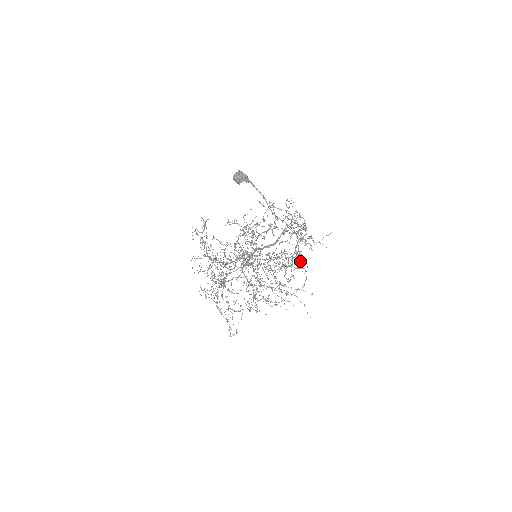
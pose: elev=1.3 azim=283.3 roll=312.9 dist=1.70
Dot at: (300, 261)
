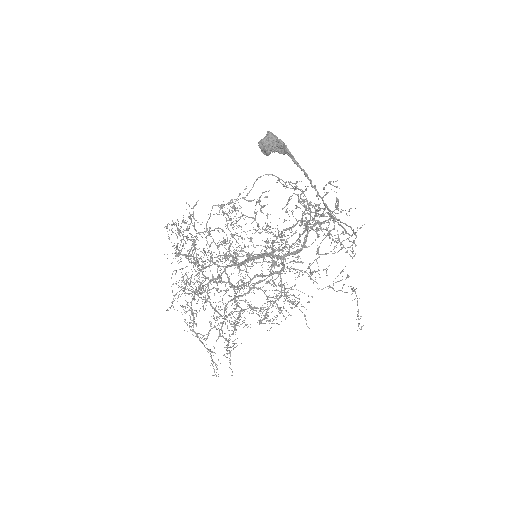
Dot at: occluded
